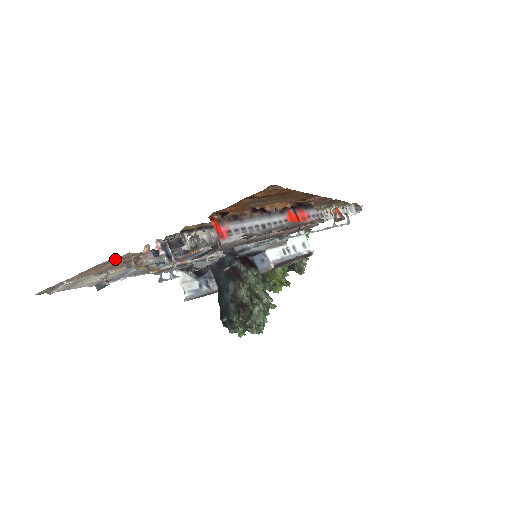
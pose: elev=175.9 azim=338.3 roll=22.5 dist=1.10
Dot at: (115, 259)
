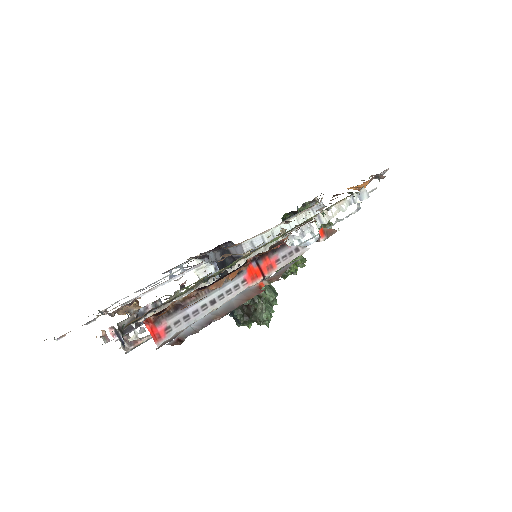
Dot at: occluded
